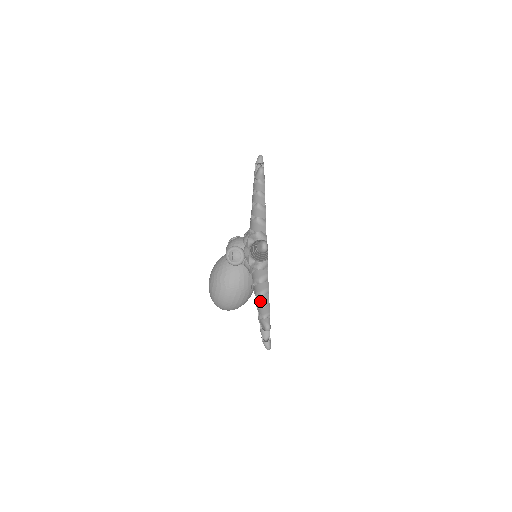
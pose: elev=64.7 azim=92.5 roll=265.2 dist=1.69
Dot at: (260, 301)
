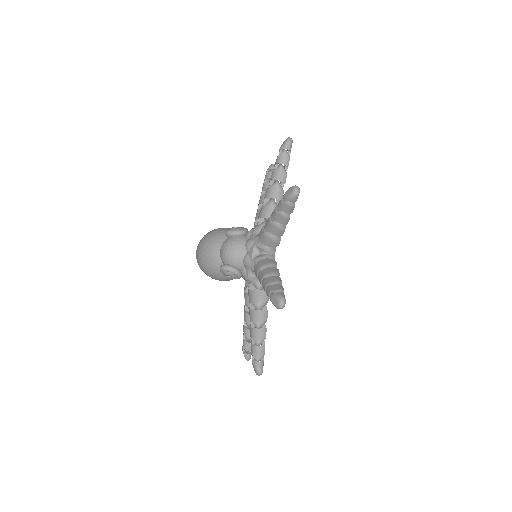
Dot at: (247, 335)
